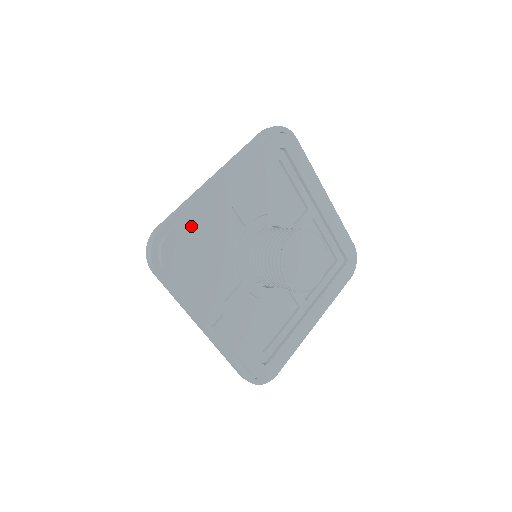
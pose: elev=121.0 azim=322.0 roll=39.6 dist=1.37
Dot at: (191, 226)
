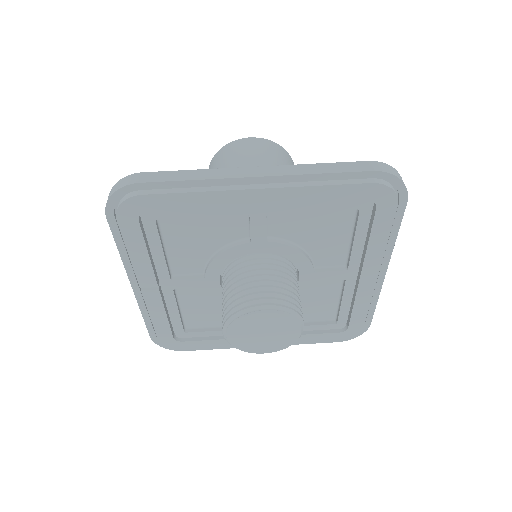
Dot at: (177, 203)
